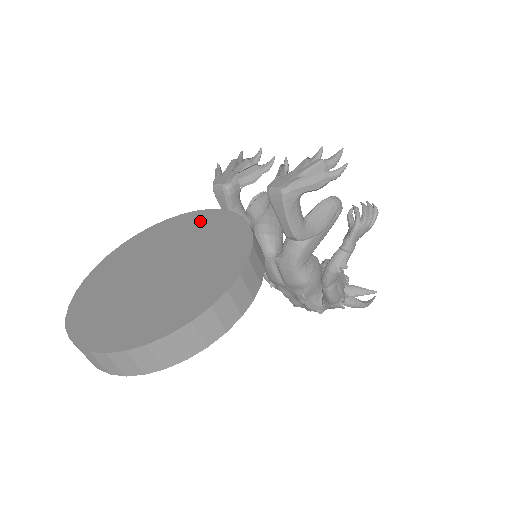
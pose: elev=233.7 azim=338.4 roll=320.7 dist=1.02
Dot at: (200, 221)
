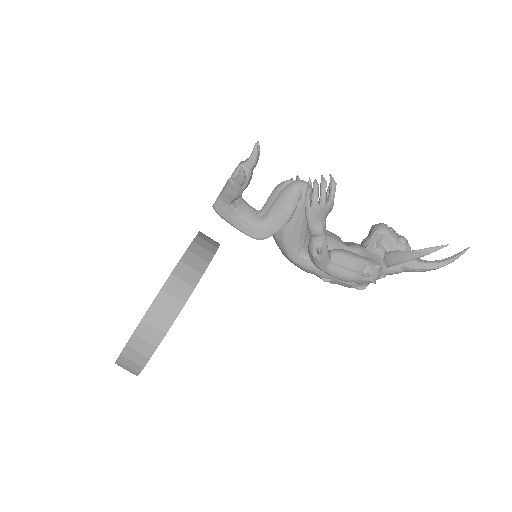
Dot at: occluded
